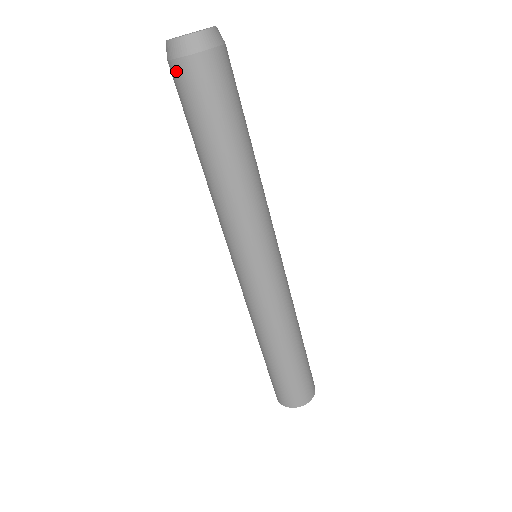
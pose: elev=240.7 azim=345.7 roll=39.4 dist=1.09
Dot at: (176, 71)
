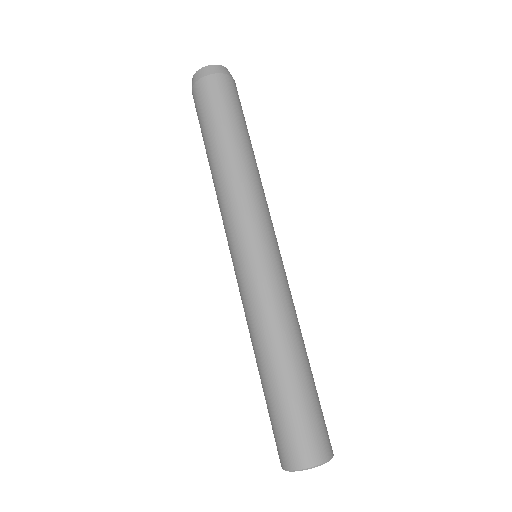
Dot at: (206, 83)
